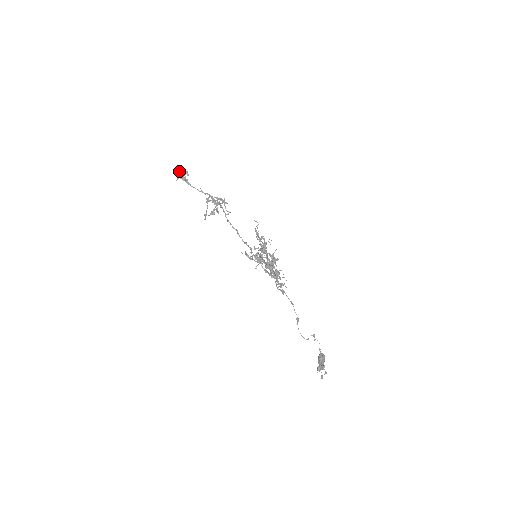
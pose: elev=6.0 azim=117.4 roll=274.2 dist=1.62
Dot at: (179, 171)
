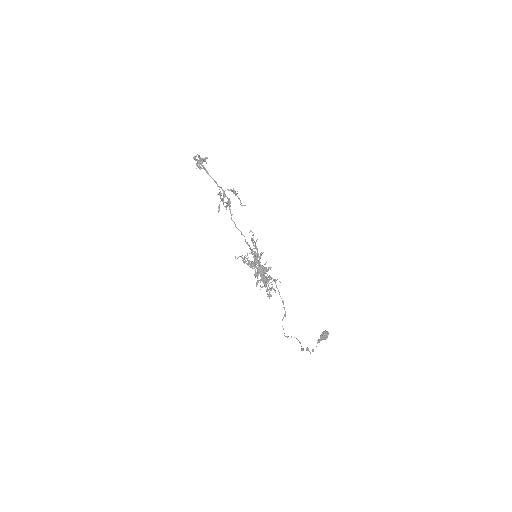
Dot at: (200, 157)
